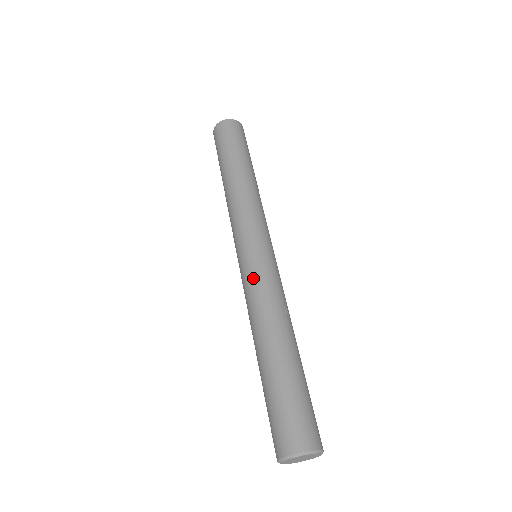
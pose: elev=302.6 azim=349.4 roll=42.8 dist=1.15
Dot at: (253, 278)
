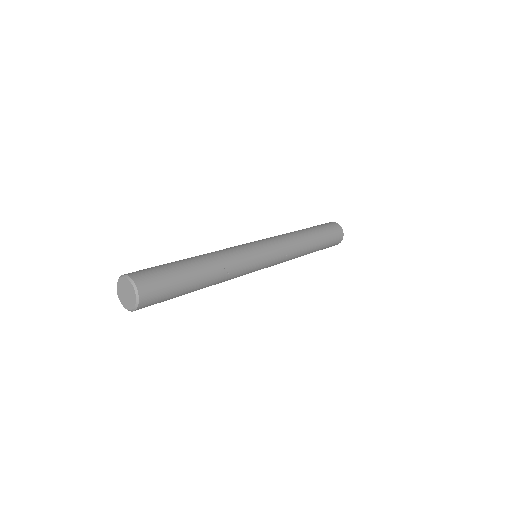
Dot at: (241, 248)
